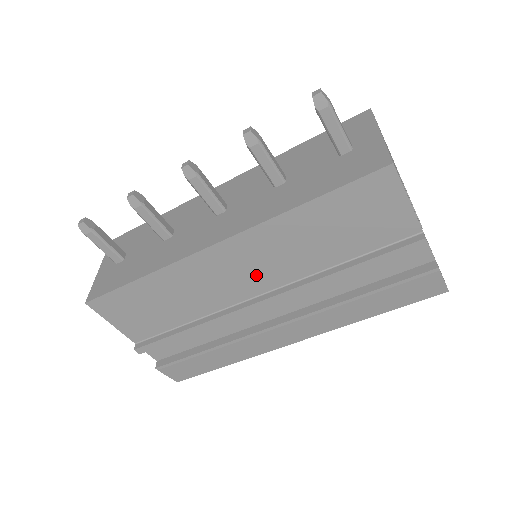
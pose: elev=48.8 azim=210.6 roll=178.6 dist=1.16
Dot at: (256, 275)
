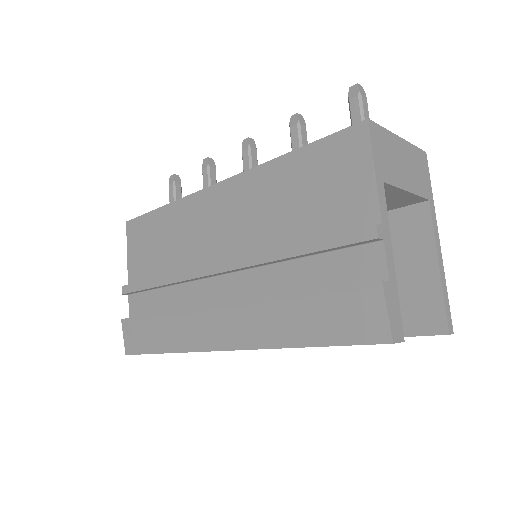
Dot at: (227, 234)
